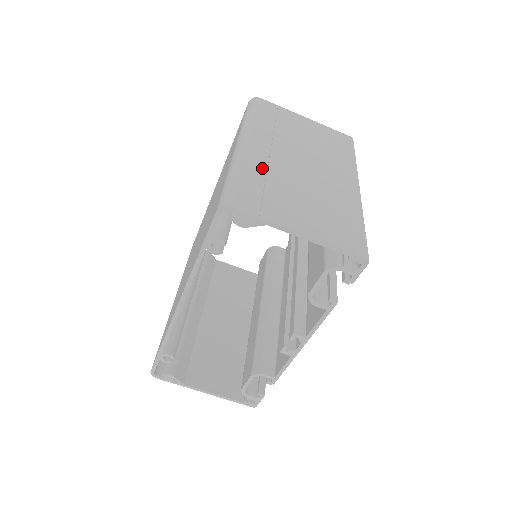
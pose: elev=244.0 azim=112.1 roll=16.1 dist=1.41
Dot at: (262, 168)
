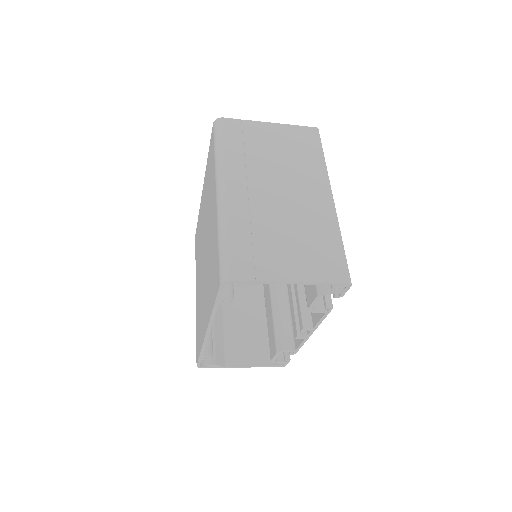
Dot at: (245, 219)
